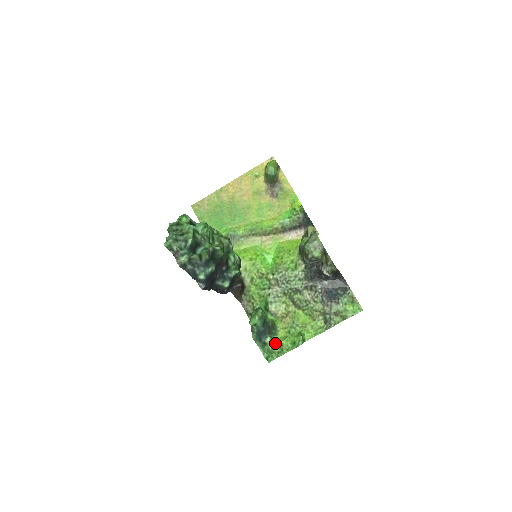
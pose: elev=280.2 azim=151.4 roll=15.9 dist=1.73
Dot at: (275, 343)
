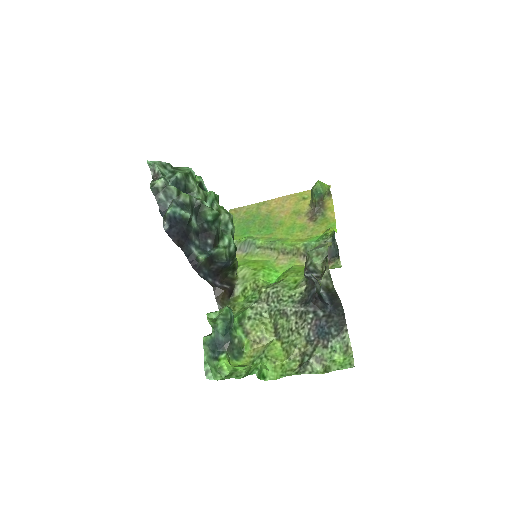
Dot at: (229, 364)
